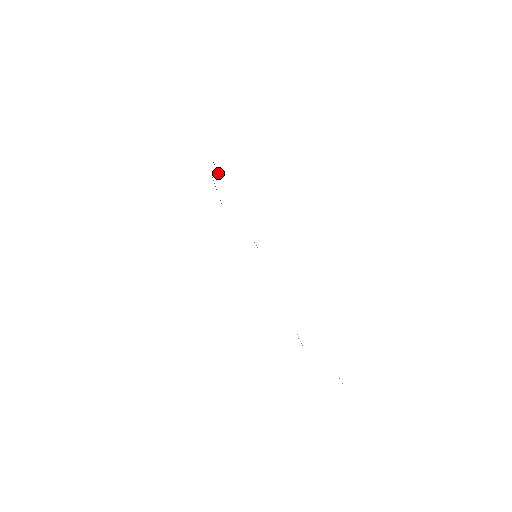
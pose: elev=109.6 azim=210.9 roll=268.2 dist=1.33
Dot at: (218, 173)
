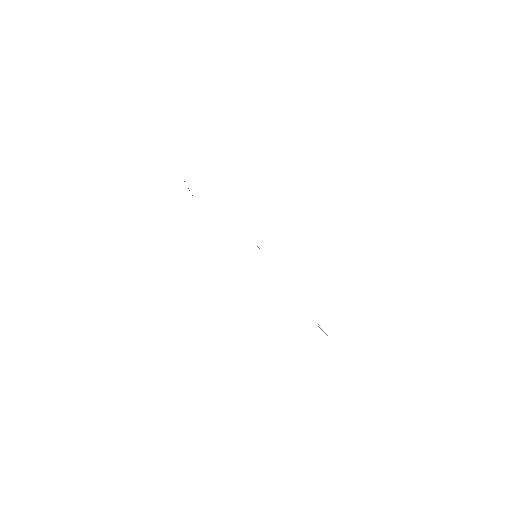
Dot at: occluded
